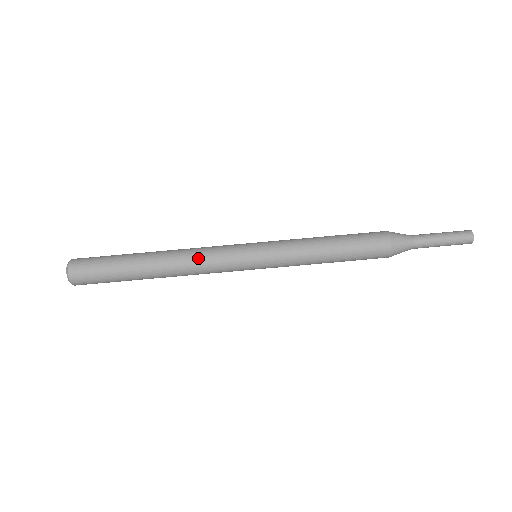
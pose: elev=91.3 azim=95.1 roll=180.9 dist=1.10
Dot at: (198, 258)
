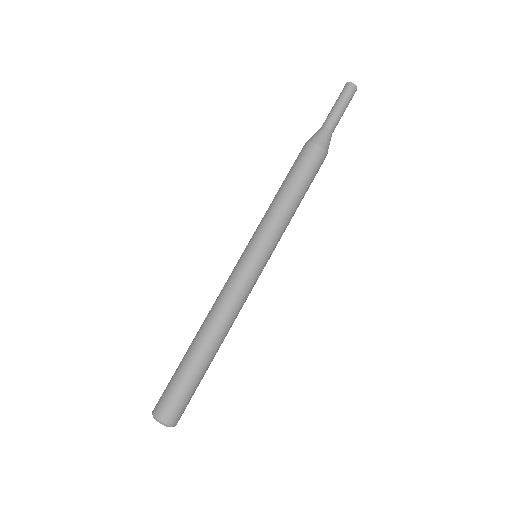
Dot at: (220, 299)
